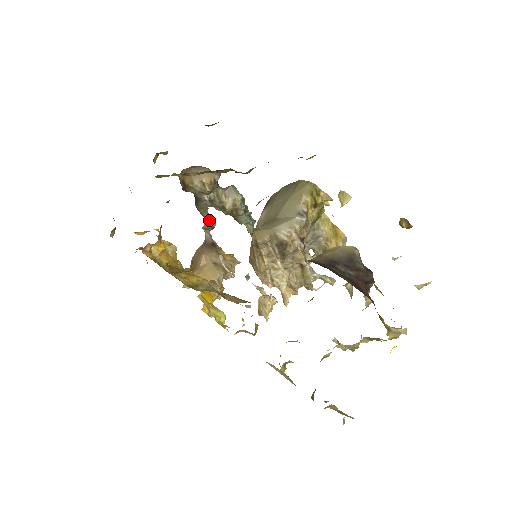
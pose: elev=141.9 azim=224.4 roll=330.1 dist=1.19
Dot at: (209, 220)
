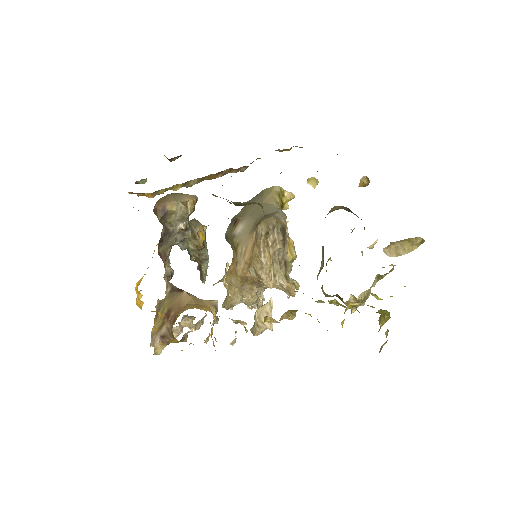
Dot at: (169, 266)
